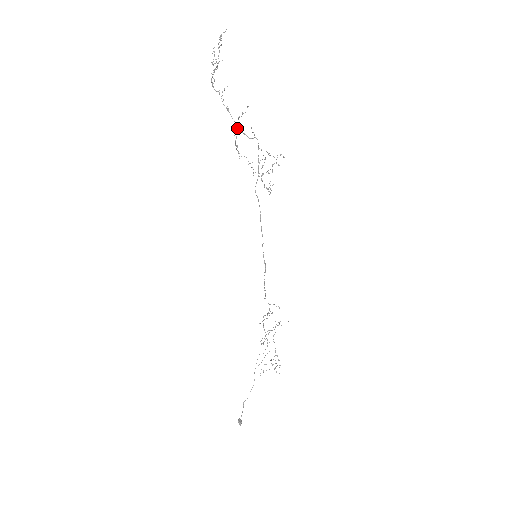
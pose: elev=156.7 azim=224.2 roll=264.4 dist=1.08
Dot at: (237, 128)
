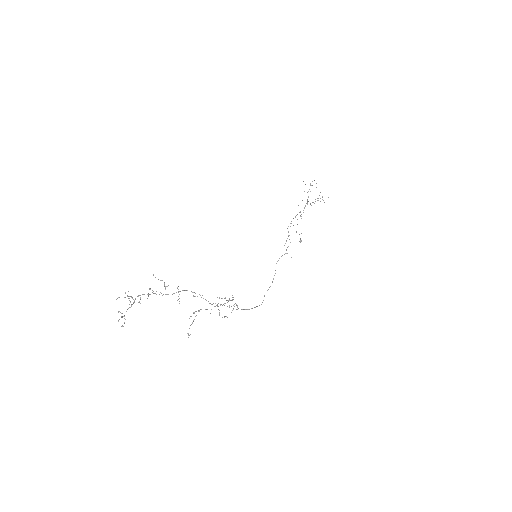
Dot at: occluded
